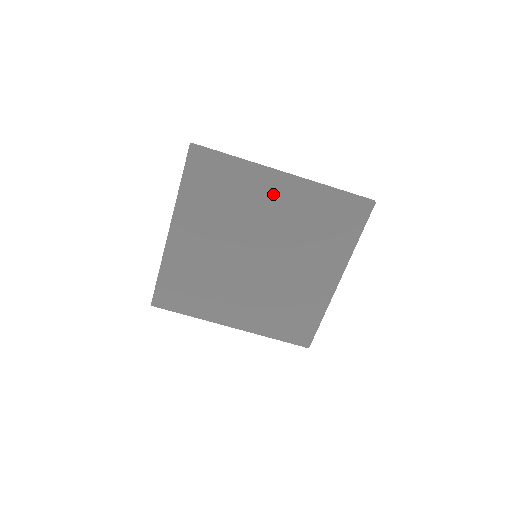
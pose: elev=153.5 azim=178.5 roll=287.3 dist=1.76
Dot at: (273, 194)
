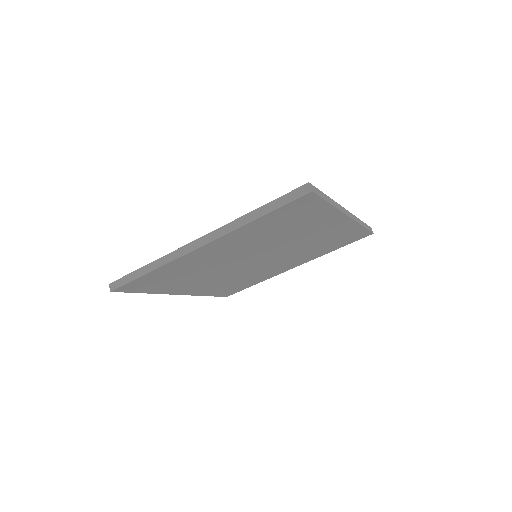
Dot at: (324, 227)
